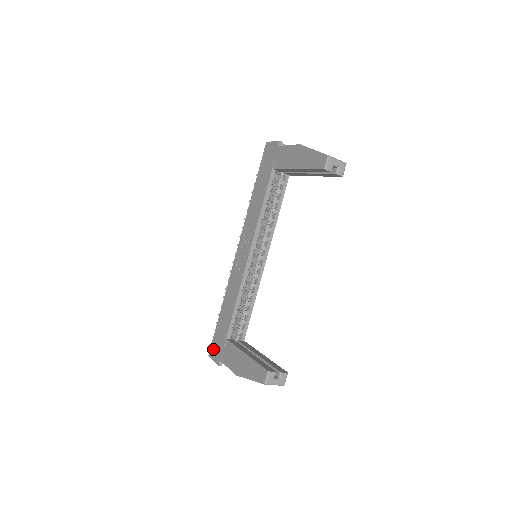
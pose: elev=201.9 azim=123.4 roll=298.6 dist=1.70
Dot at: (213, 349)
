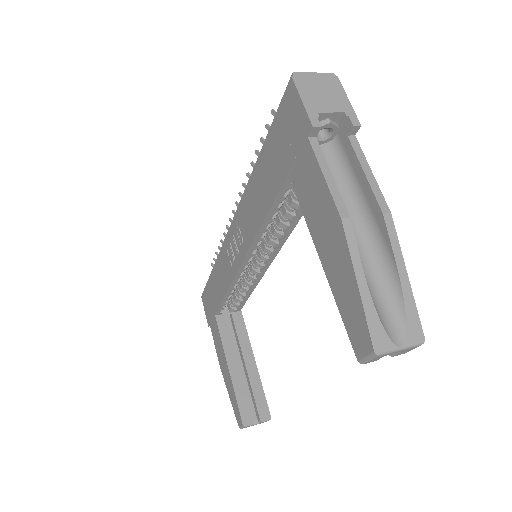
Dot at: (204, 300)
